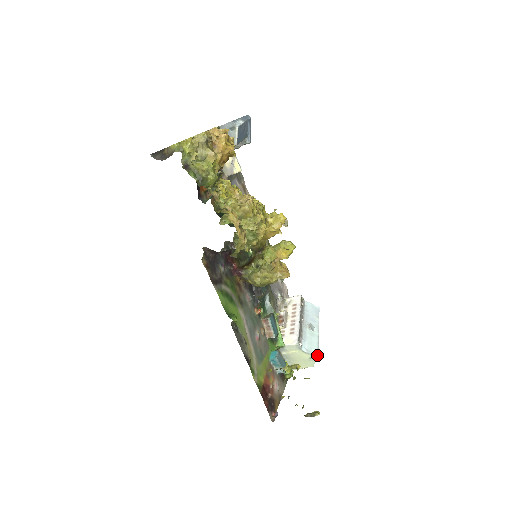
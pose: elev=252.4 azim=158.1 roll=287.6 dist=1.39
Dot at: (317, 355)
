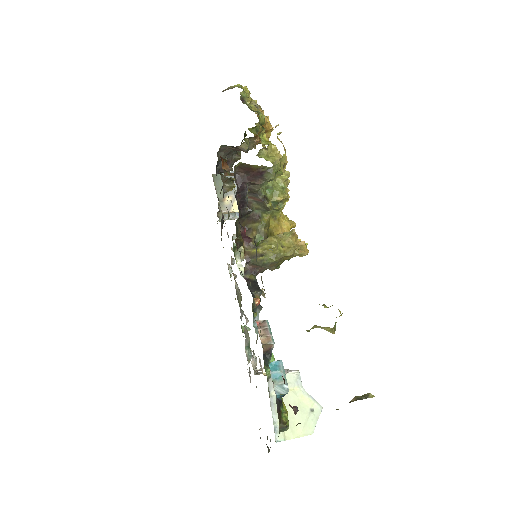
Dot at: (321, 406)
